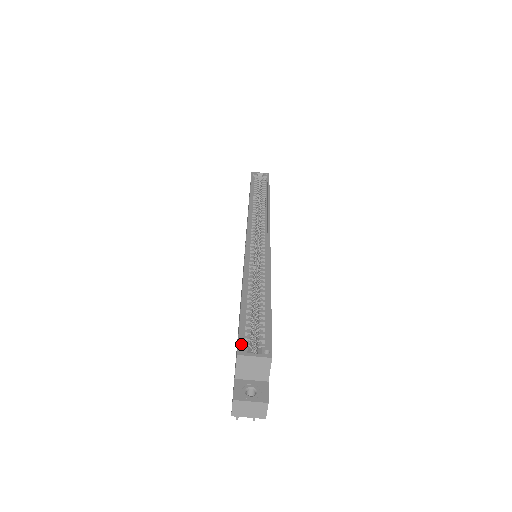
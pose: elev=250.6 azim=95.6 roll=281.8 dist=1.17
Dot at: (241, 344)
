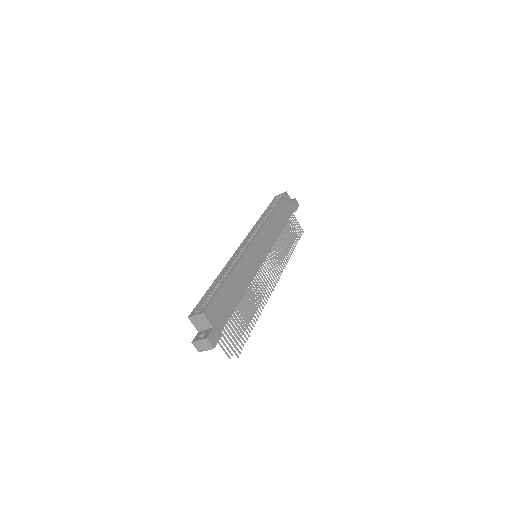
Dot at: (195, 311)
